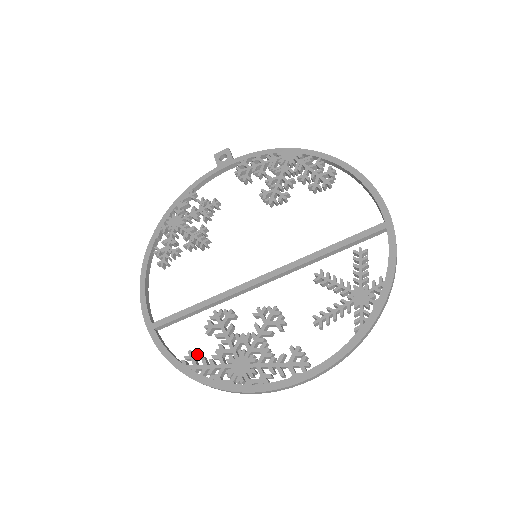
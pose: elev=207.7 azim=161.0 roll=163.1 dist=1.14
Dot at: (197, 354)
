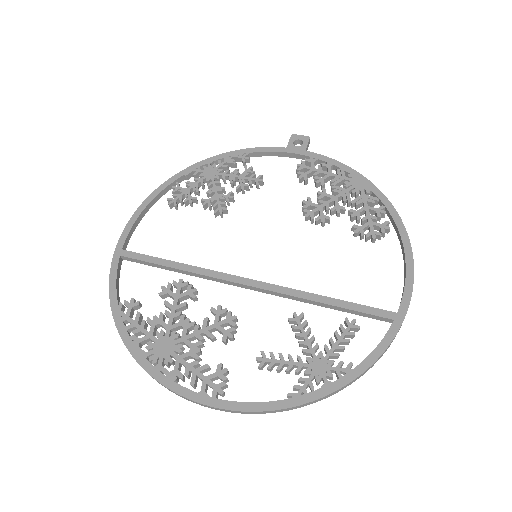
Dot at: (137, 306)
